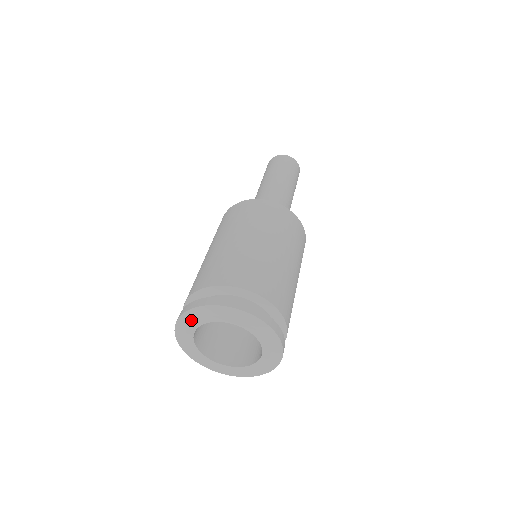
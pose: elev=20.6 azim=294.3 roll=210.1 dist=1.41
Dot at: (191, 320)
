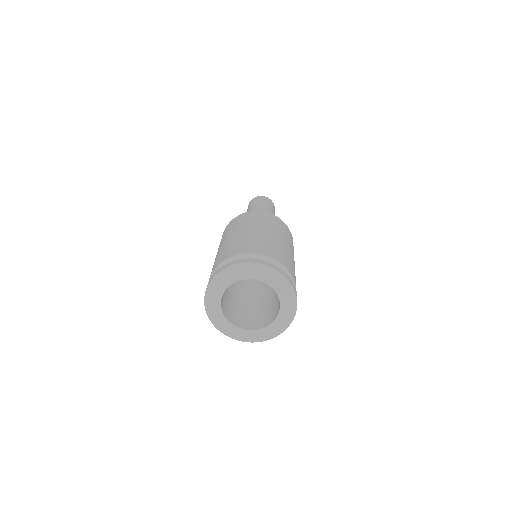
Dot at: (225, 278)
